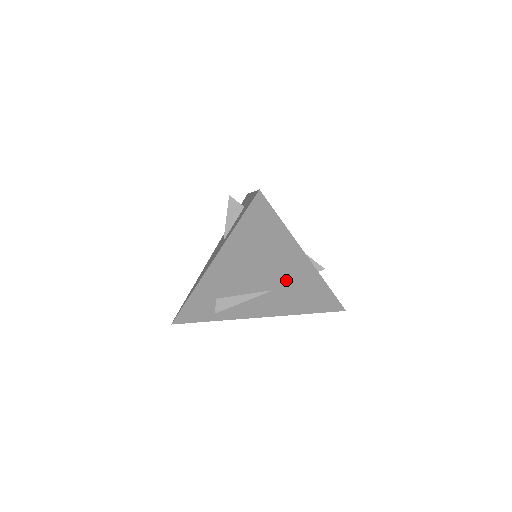
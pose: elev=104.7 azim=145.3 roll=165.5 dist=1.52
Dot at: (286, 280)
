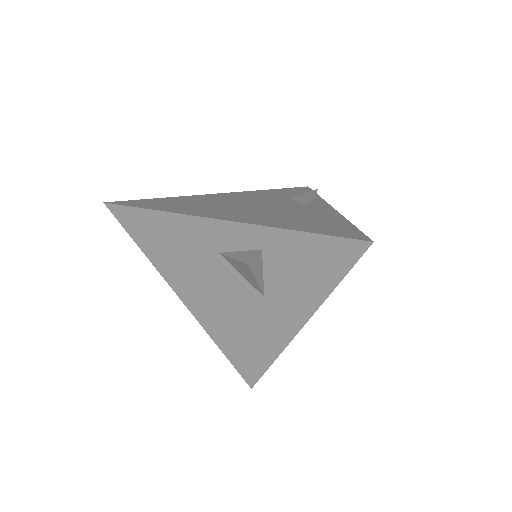
Dot at: occluded
